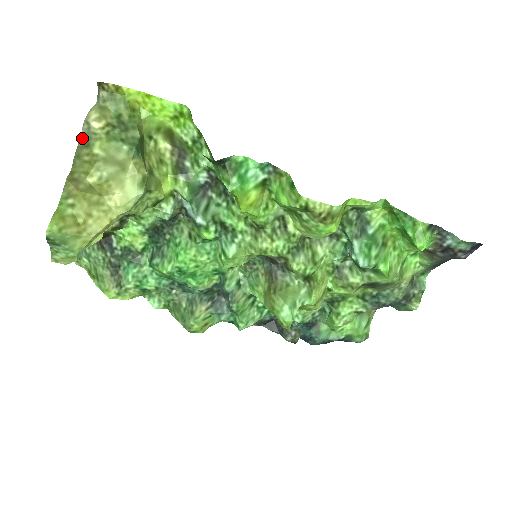
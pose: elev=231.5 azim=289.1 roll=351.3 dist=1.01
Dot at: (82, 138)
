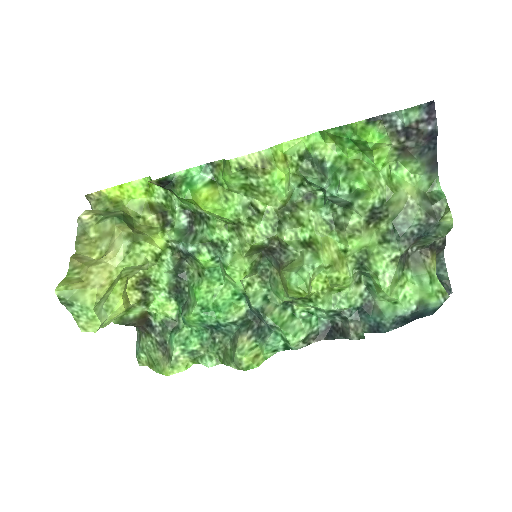
Dot at: (79, 230)
